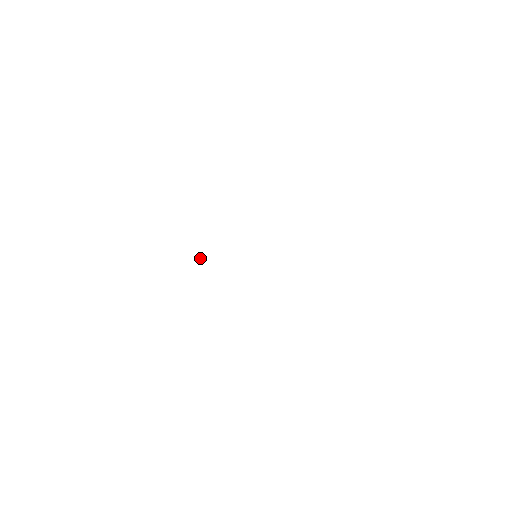
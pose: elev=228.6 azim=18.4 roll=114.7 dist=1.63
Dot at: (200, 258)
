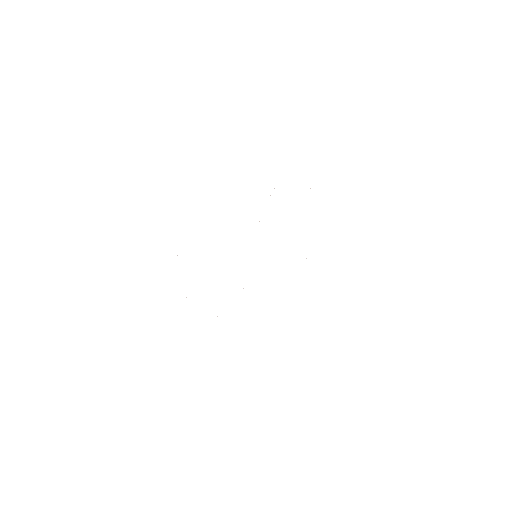
Dot at: occluded
